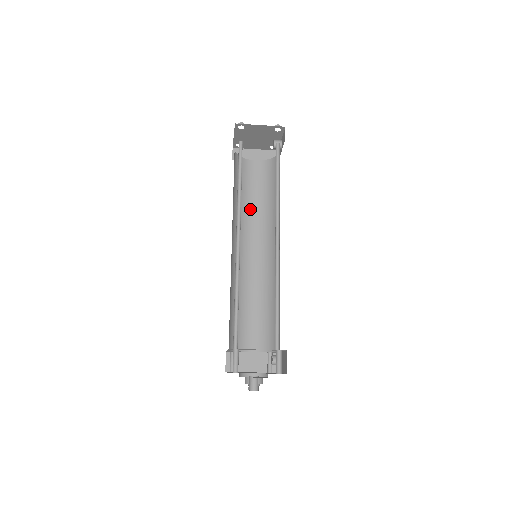
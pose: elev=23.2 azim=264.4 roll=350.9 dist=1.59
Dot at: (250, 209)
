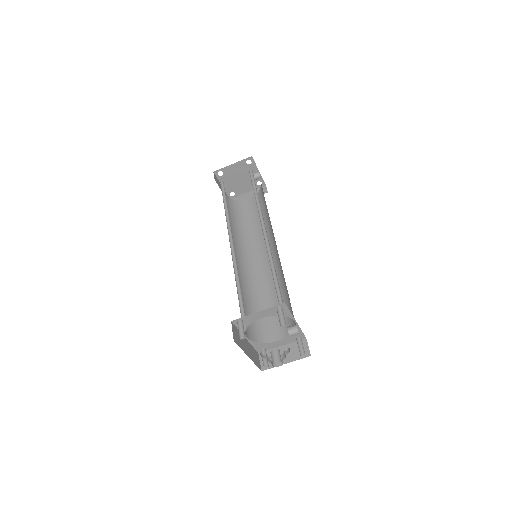
Dot at: (252, 232)
